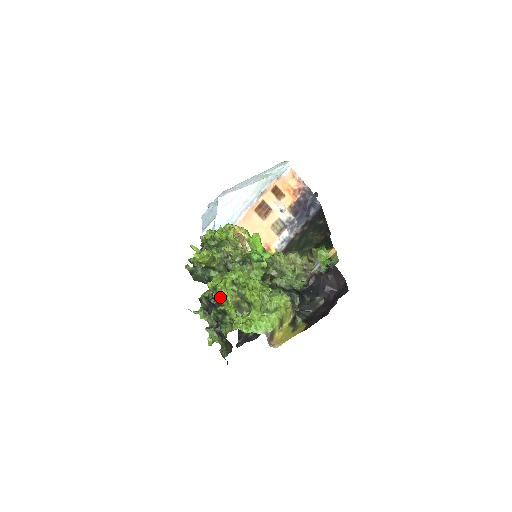
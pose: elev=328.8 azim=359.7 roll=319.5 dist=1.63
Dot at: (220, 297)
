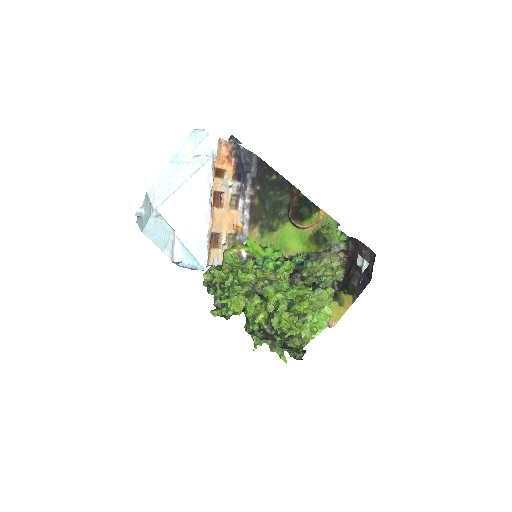
Dot at: (286, 331)
